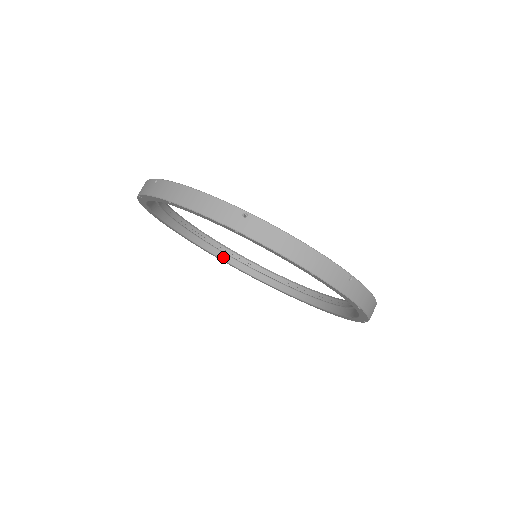
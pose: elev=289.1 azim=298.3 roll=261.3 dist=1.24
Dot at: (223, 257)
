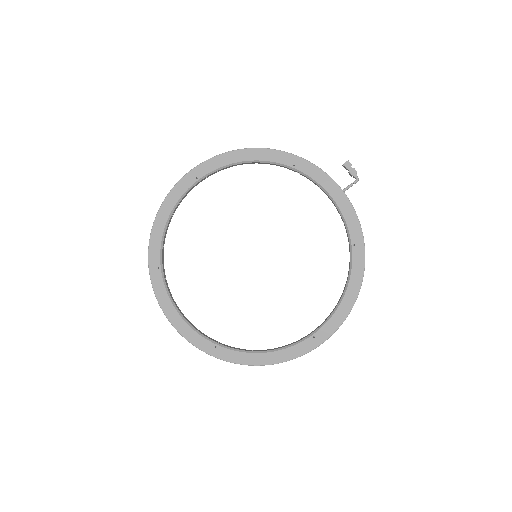
Dot at: occluded
